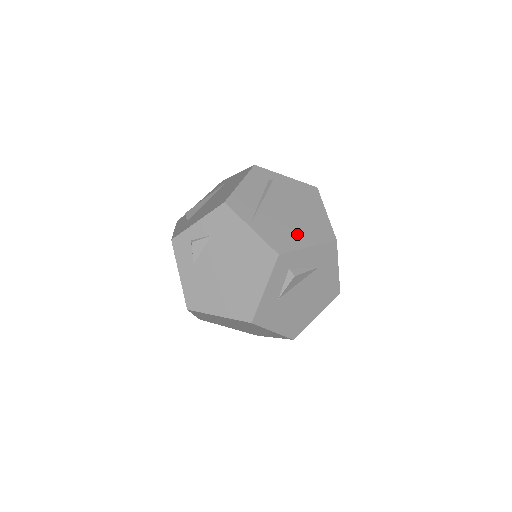
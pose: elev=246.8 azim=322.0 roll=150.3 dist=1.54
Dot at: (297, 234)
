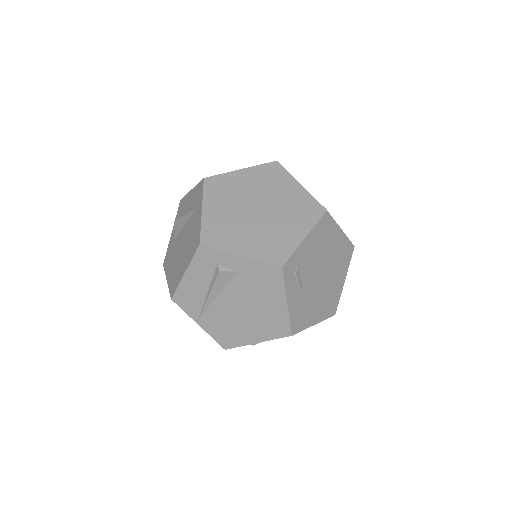
Dot at: (245, 330)
